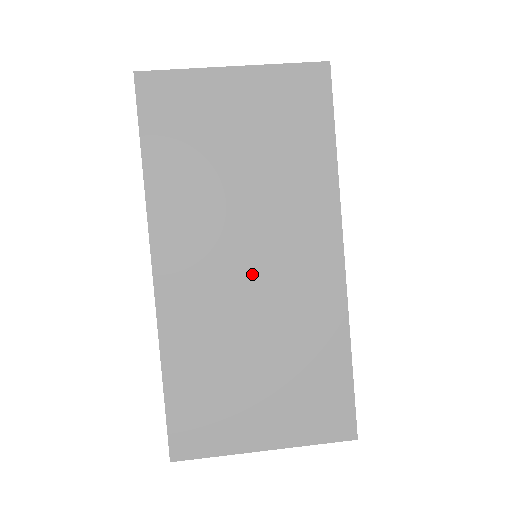
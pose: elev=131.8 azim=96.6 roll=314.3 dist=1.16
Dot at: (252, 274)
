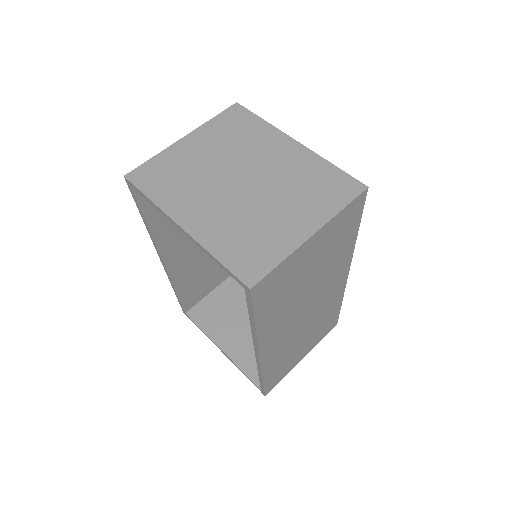
Dot at: (307, 315)
